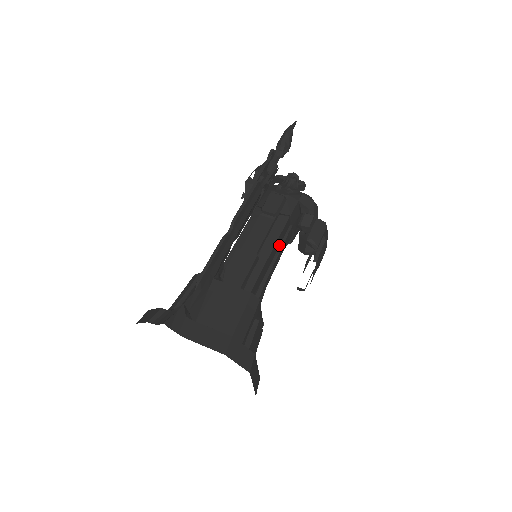
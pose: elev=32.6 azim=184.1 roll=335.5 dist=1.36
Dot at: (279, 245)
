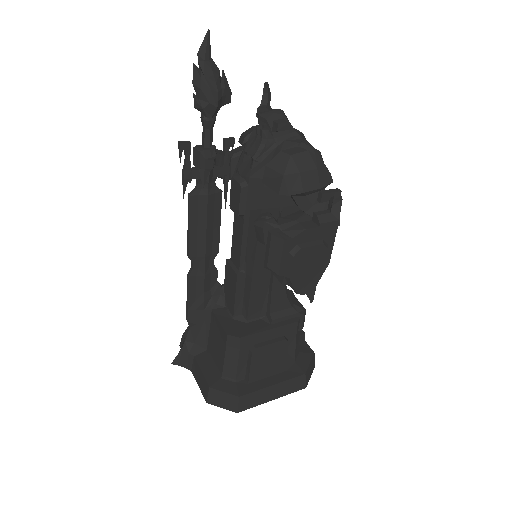
Dot at: occluded
